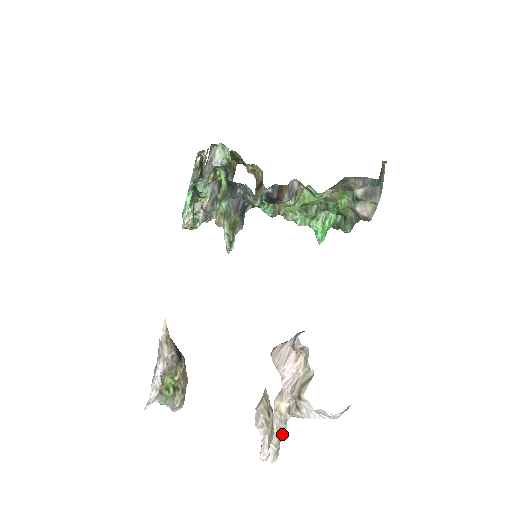
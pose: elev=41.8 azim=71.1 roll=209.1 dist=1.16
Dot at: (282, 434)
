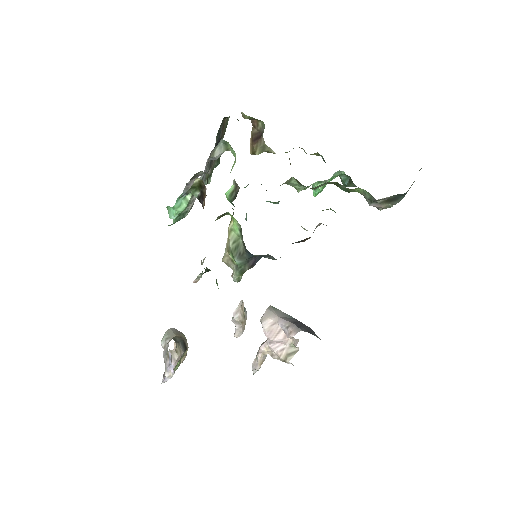
Dot at: (263, 361)
